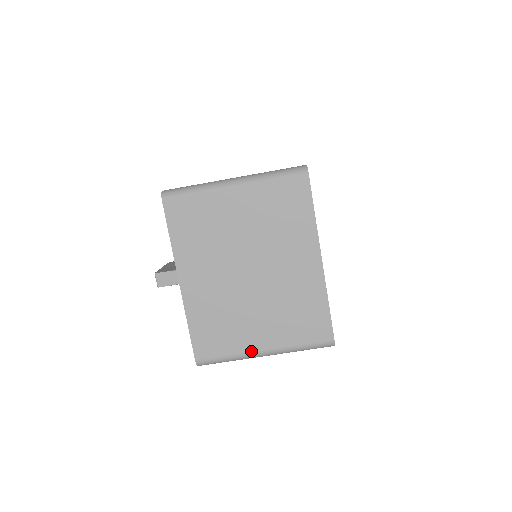
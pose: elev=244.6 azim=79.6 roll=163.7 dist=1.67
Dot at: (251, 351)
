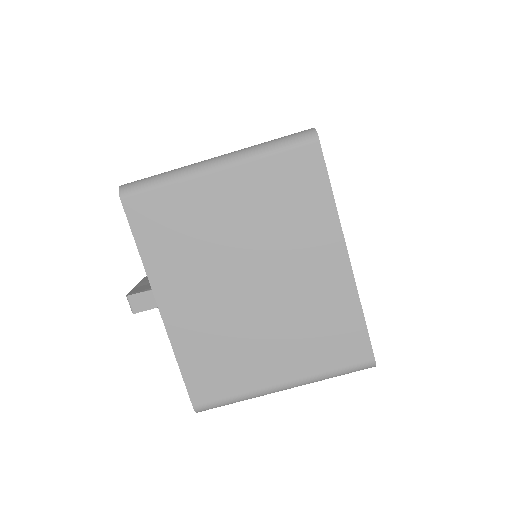
Dot at: (266, 386)
